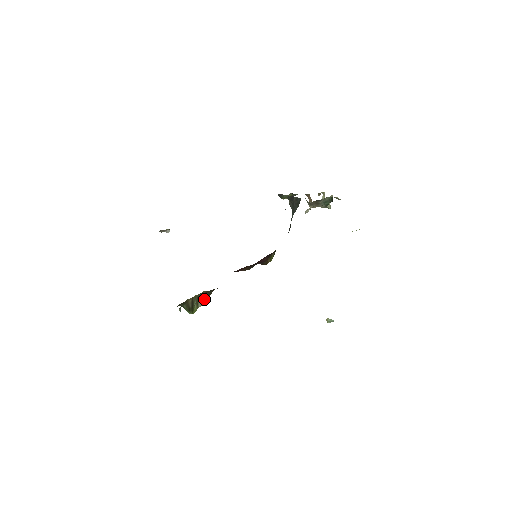
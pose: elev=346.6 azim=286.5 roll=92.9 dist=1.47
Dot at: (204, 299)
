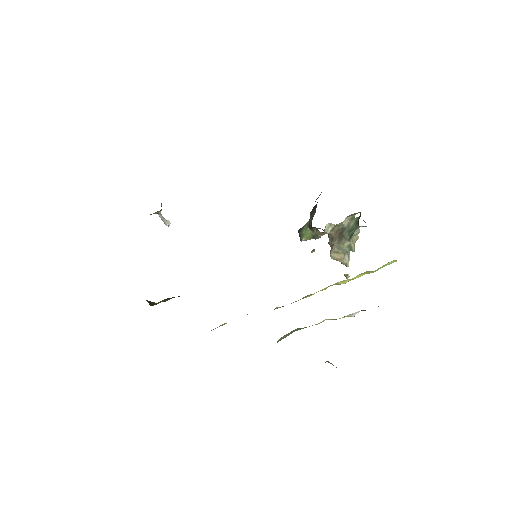
Dot at: occluded
